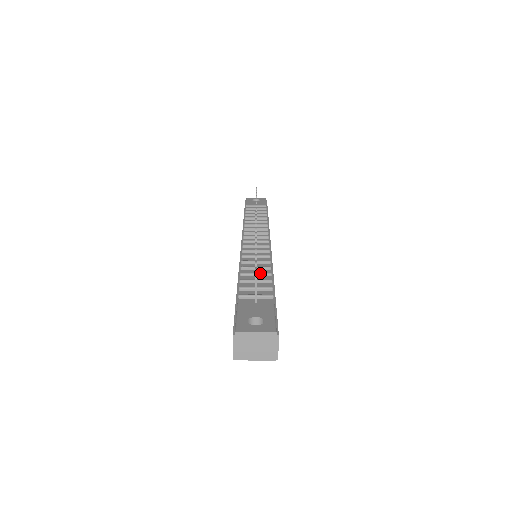
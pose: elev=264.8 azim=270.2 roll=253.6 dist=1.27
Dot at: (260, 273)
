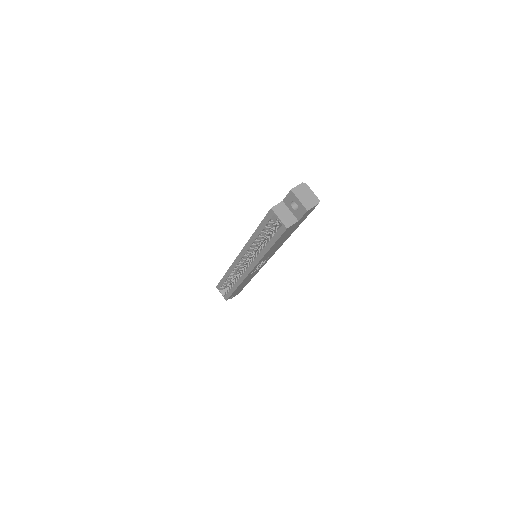
Dot at: occluded
